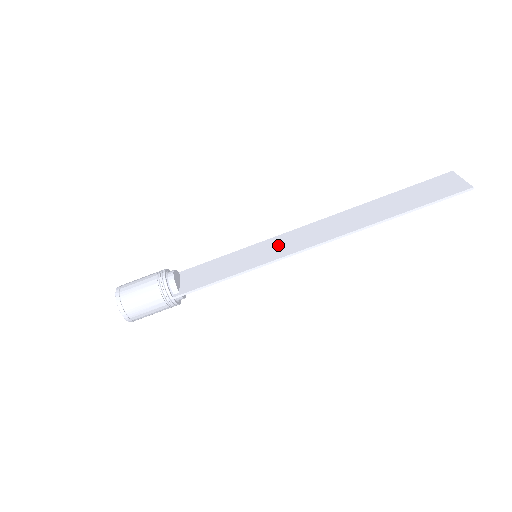
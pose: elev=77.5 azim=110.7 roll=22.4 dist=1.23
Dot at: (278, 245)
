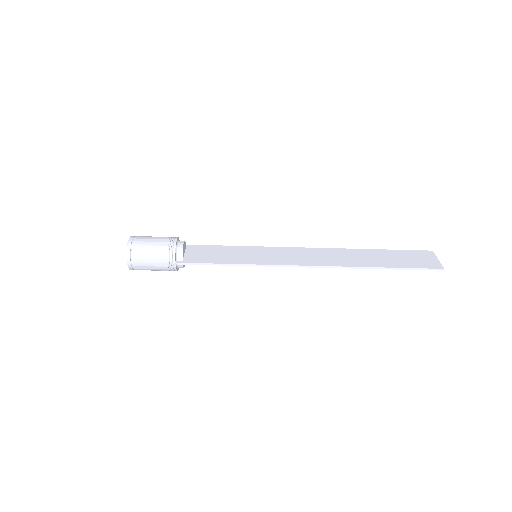
Dot at: (277, 254)
